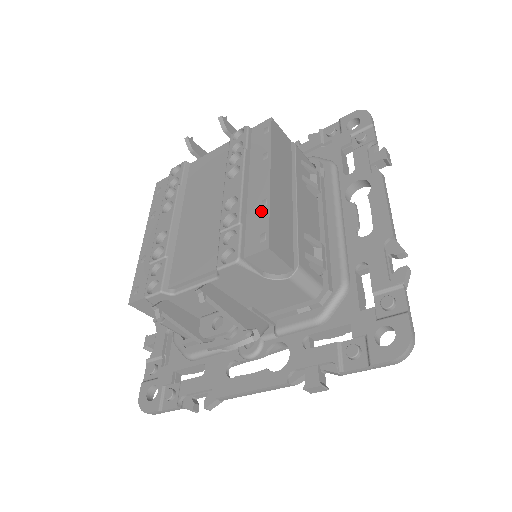
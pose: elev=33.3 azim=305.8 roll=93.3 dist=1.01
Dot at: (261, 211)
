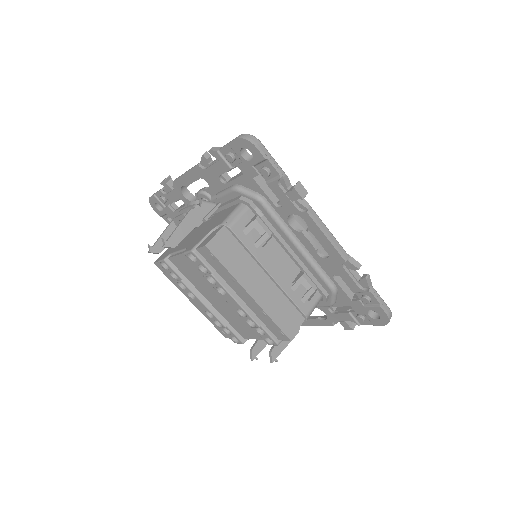
Dot at: (266, 318)
